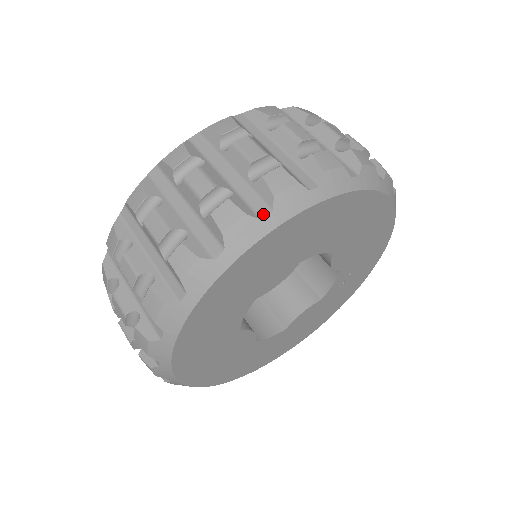
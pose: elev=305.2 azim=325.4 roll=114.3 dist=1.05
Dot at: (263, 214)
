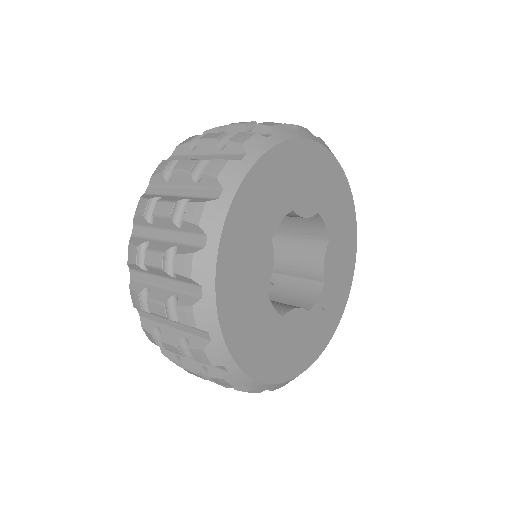
Dot at: occluded
